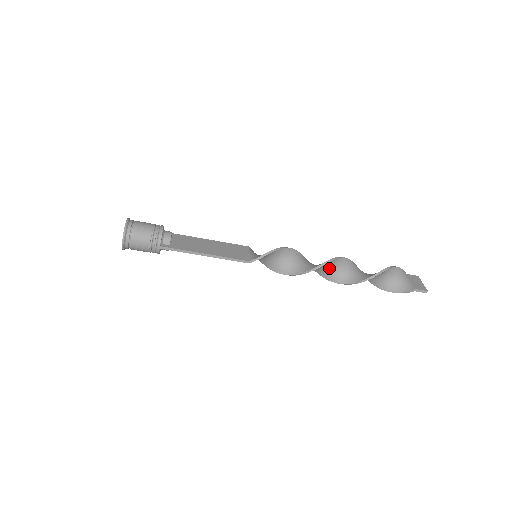
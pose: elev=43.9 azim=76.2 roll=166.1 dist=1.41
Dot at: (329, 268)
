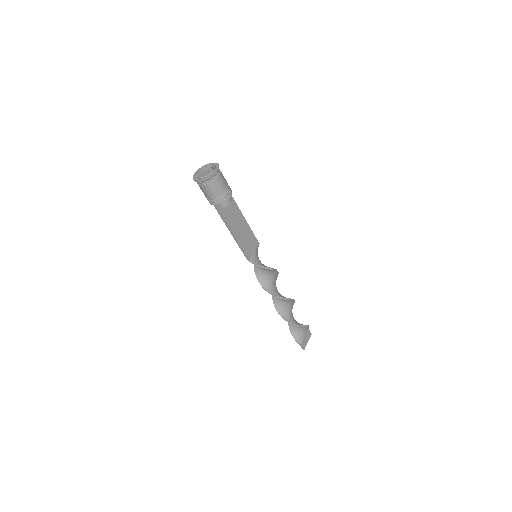
Dot at: occluded
